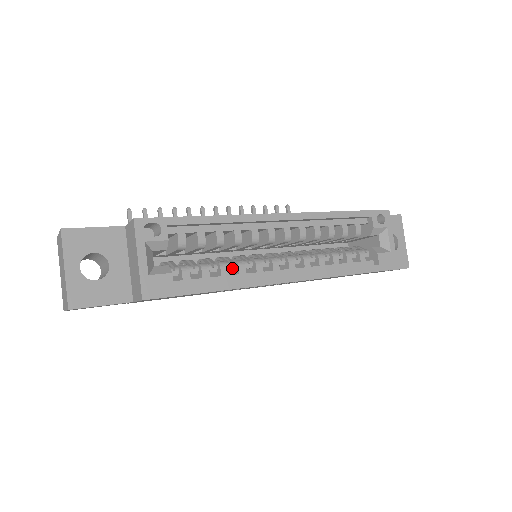
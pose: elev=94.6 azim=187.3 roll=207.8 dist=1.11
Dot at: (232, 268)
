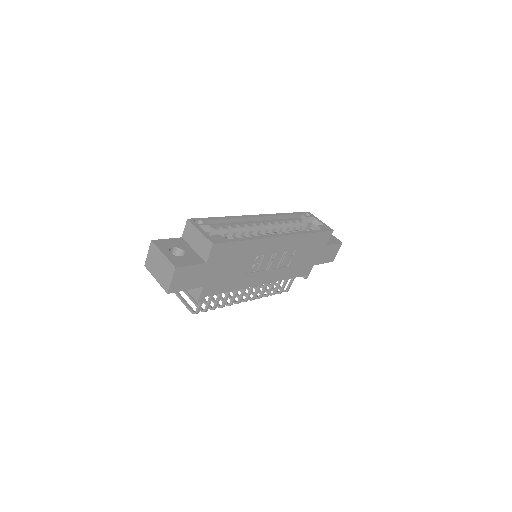
Dot at: occluded
